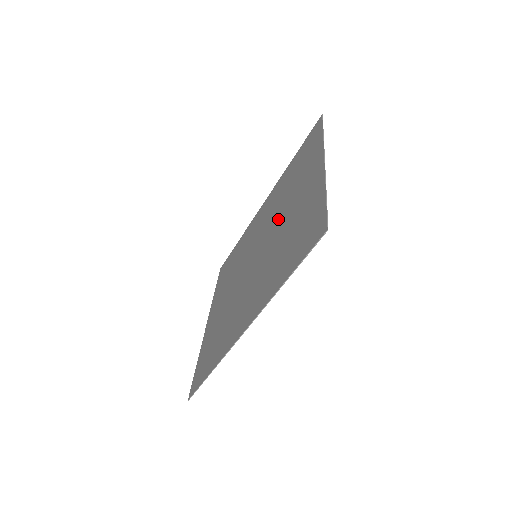
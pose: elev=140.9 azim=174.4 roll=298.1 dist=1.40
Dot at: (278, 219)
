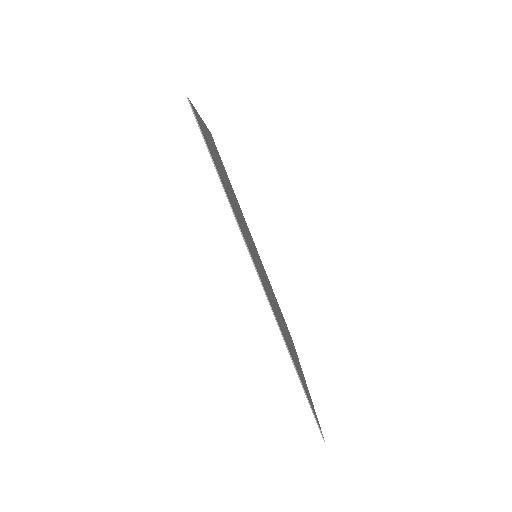
Dot at: occluded
